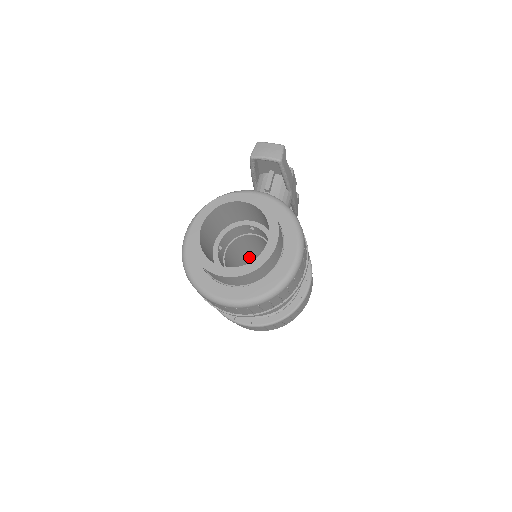
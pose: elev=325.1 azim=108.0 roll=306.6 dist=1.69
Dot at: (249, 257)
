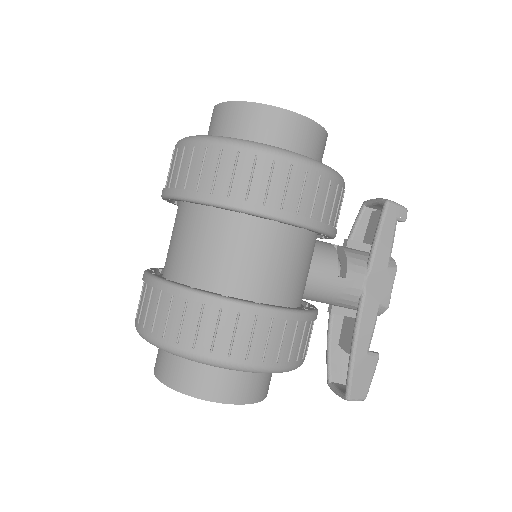
Dot at: occluded
